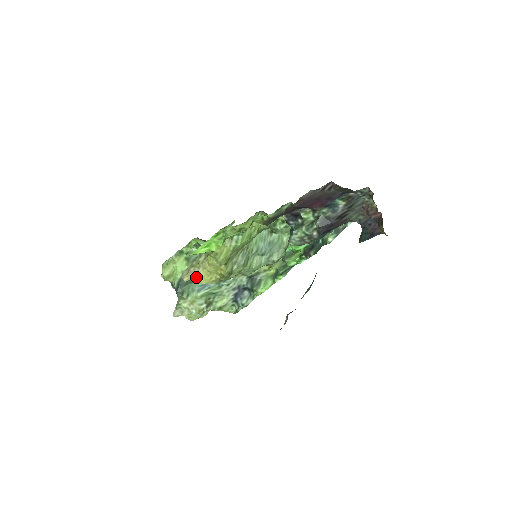
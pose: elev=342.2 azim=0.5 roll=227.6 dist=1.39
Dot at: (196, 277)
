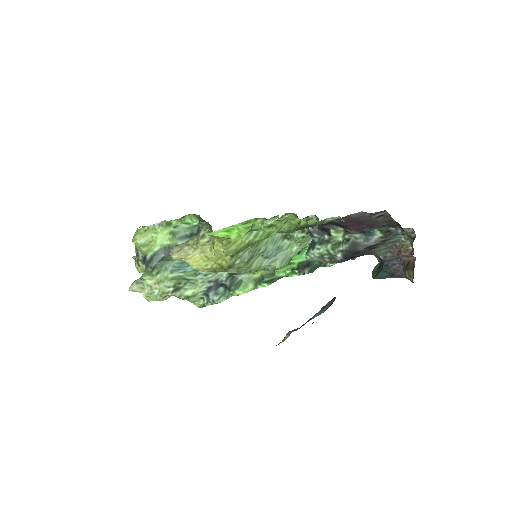
Dot at: (188, 258)
